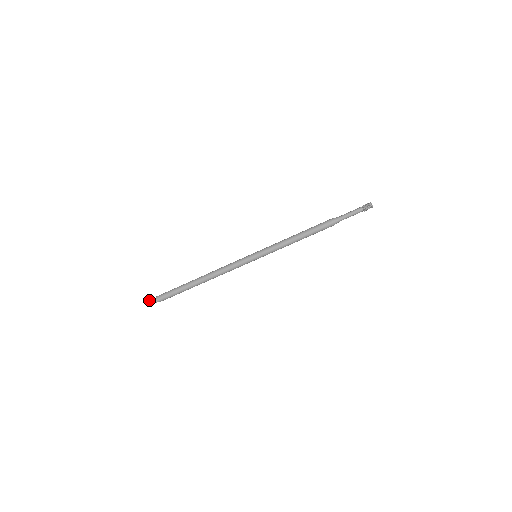
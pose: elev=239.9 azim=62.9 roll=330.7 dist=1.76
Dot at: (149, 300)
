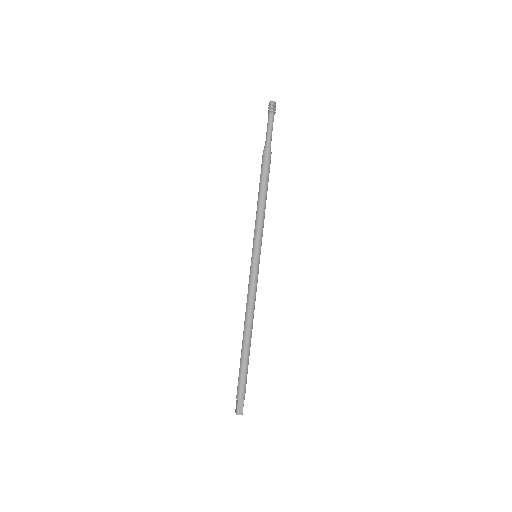
Dot at: (236, 407)
